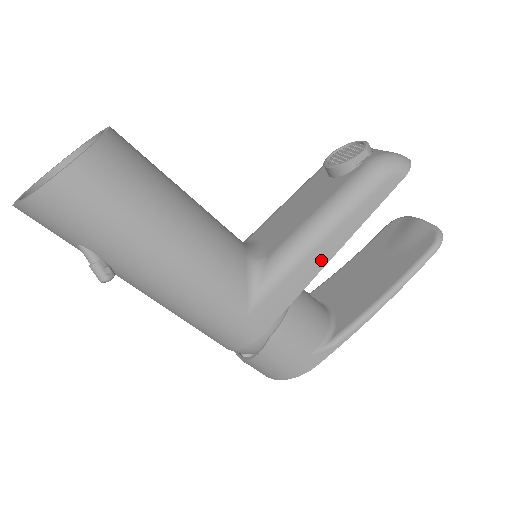
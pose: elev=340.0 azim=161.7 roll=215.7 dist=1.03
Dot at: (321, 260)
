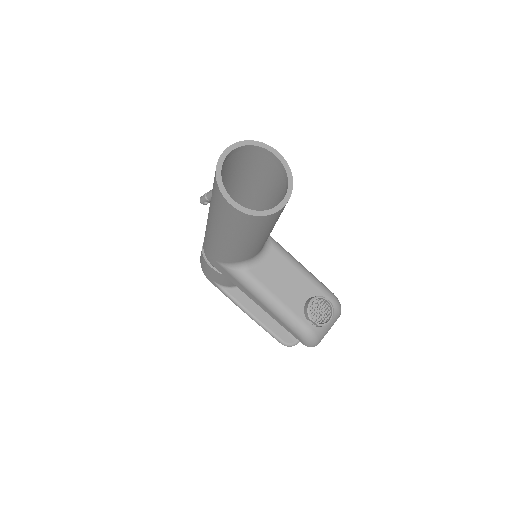
Dot at: (252, 298)
